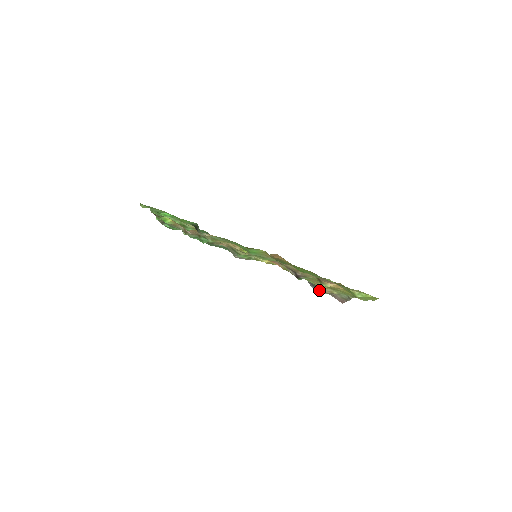
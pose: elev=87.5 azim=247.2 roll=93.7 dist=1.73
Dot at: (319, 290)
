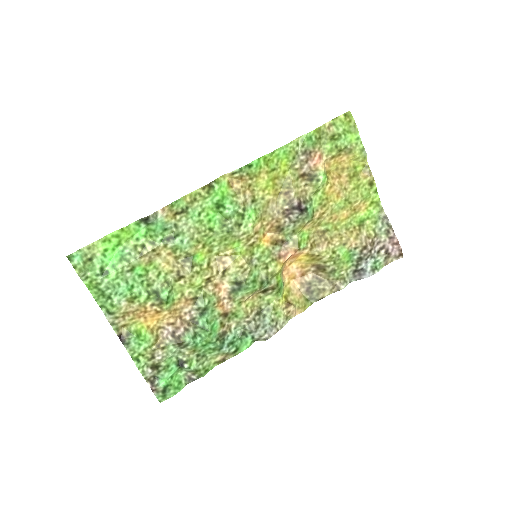
Dot at: (370, 268)
